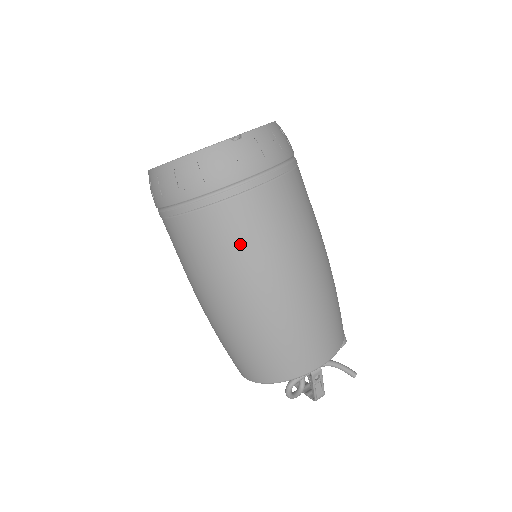
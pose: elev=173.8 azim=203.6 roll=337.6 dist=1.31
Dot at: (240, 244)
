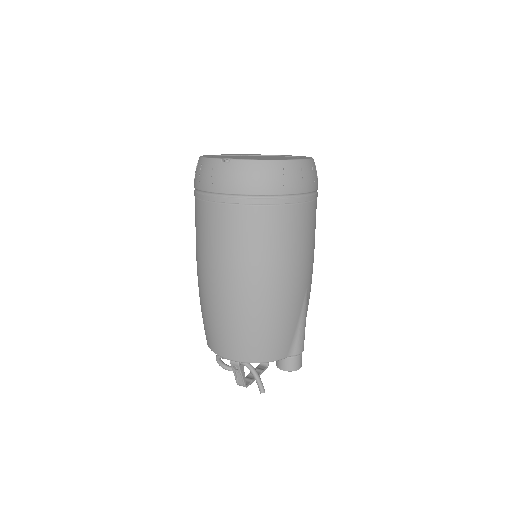
Dot at: (203, 236)
